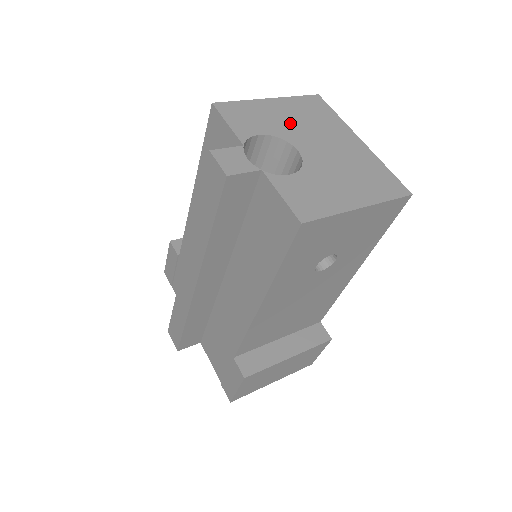
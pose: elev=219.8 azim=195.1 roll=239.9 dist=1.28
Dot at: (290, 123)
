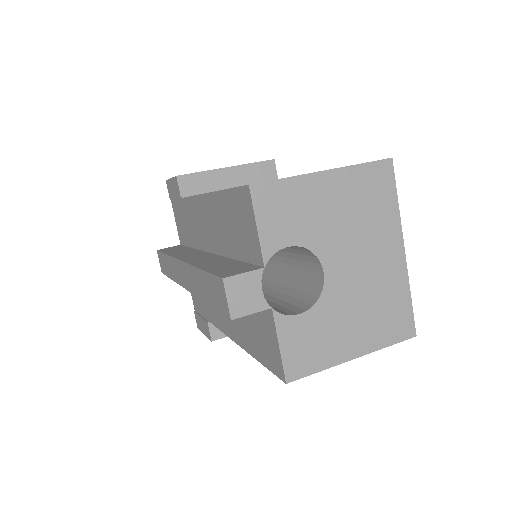
Dot at: (333, 222)
